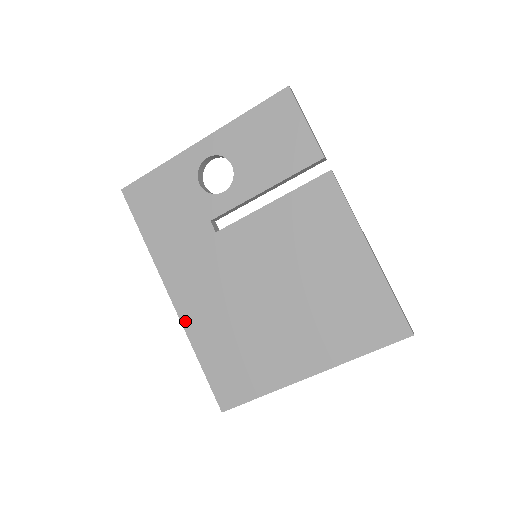
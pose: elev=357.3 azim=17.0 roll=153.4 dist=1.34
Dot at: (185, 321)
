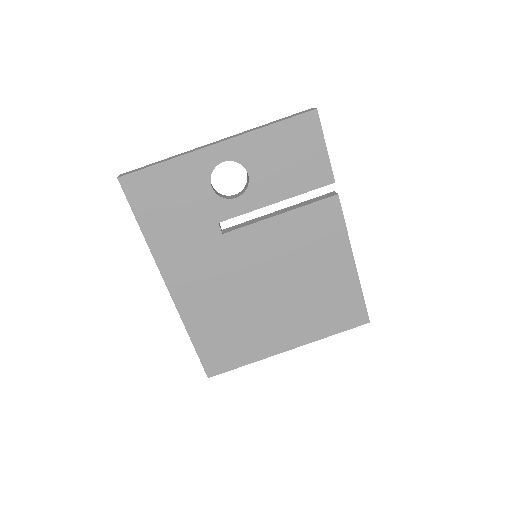
Dot at: (181, 308)
